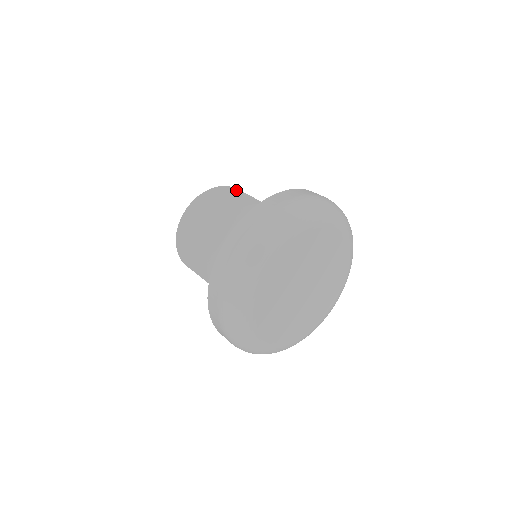
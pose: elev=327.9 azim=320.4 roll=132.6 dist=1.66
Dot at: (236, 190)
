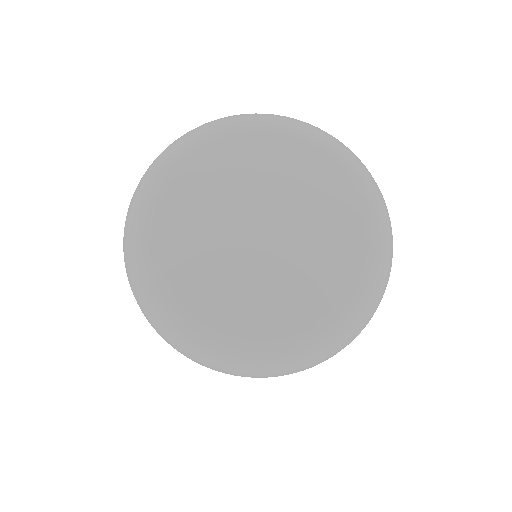
Dot at: occluded
